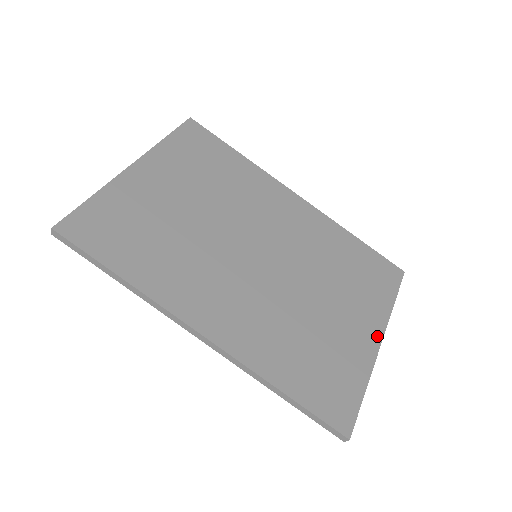
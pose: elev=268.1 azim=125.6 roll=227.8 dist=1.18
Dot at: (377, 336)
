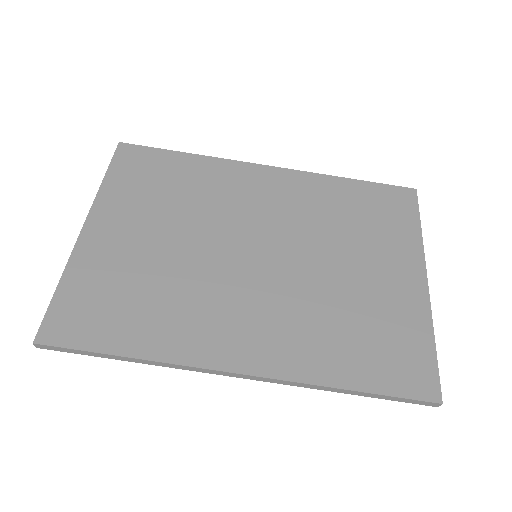
Dot at: (420, 275)
